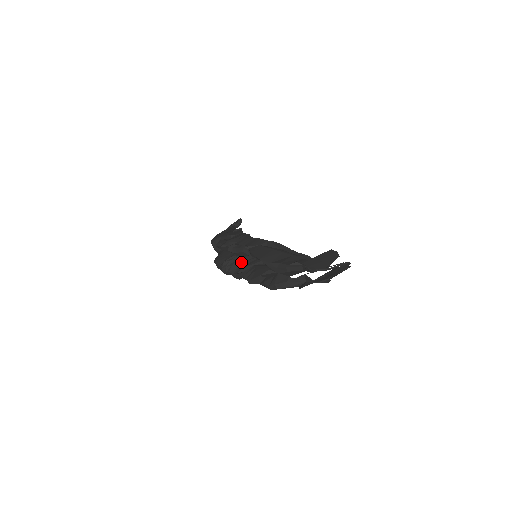
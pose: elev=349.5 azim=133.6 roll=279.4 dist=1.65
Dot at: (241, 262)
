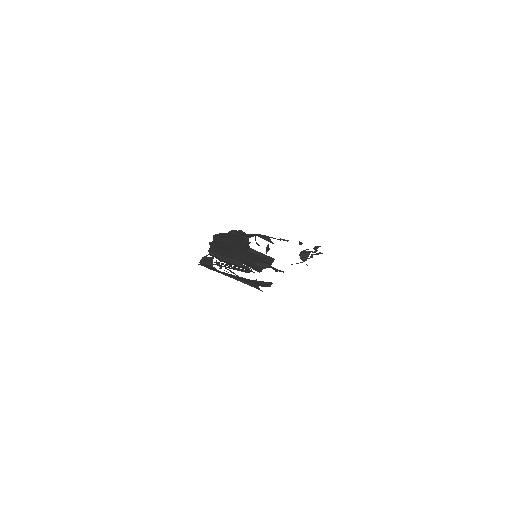
Dot at: occluded
